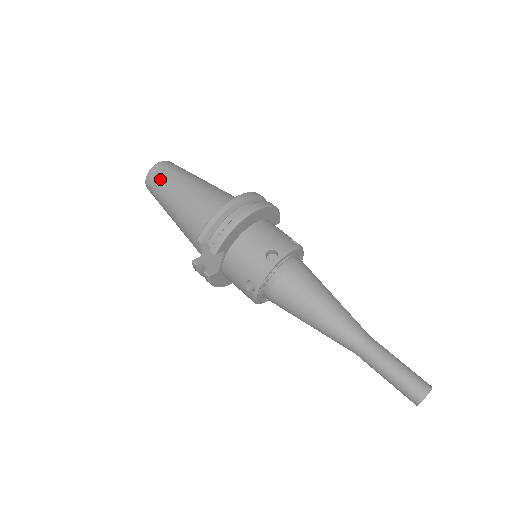
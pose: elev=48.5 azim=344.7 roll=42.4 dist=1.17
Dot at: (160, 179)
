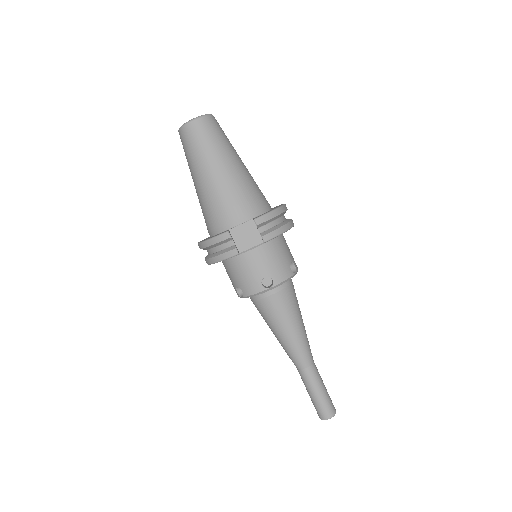
Dot at: (216, 133)
